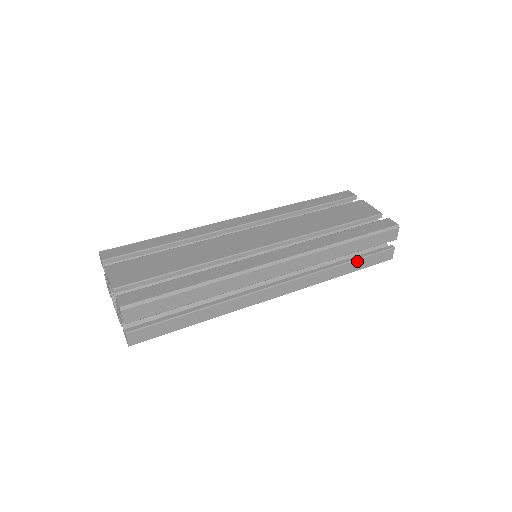
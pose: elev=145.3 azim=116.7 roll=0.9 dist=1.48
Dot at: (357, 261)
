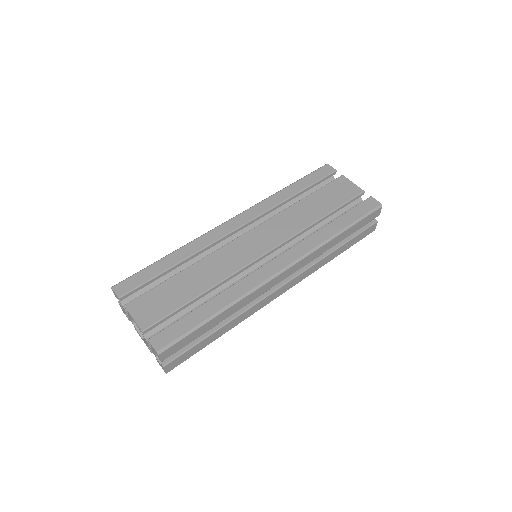
Dot at: (347, 243)
